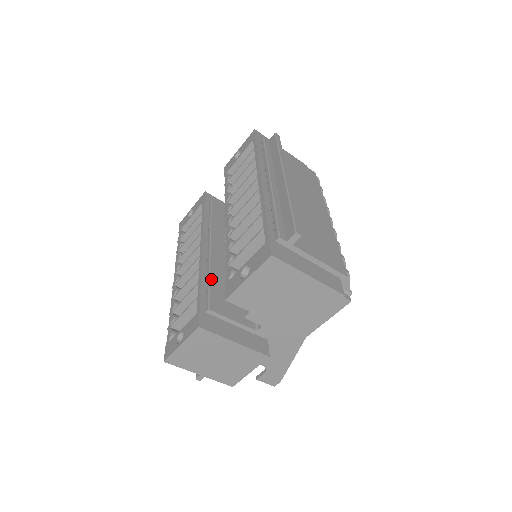
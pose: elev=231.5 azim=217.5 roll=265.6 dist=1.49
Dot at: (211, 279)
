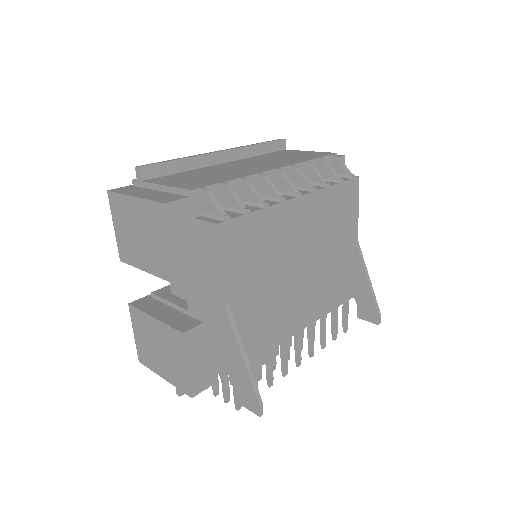
Dot at: occluded
